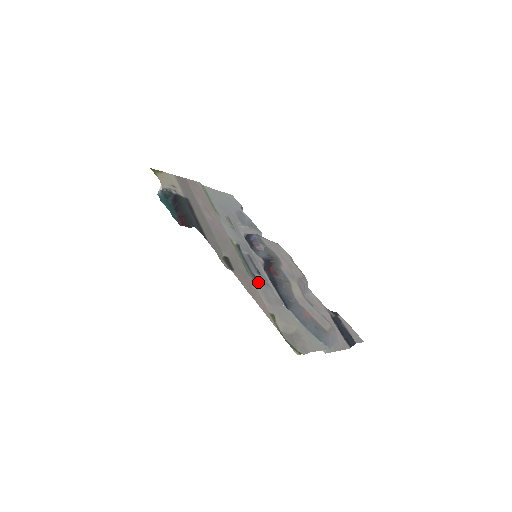
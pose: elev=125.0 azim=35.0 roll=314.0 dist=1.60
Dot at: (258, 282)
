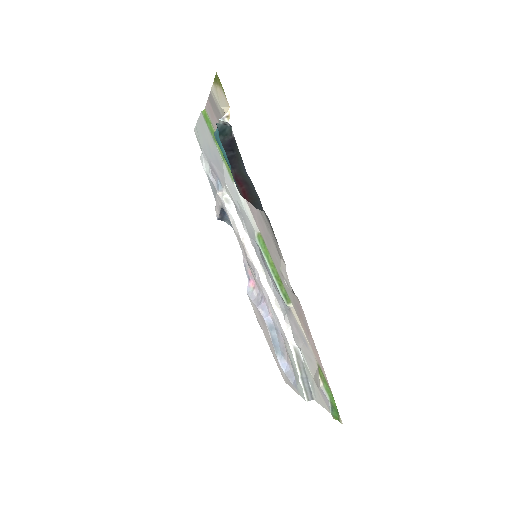
Dot at: (290, 309)
